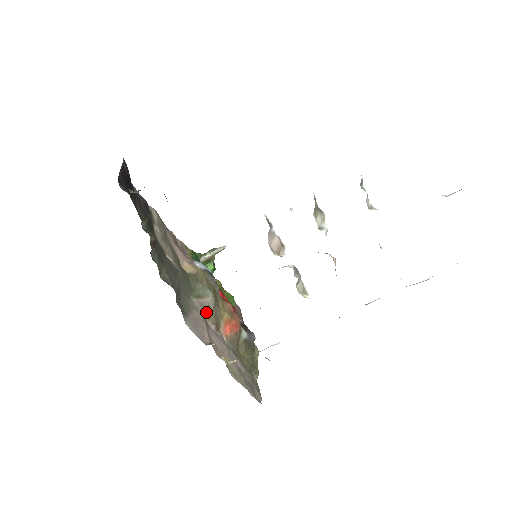
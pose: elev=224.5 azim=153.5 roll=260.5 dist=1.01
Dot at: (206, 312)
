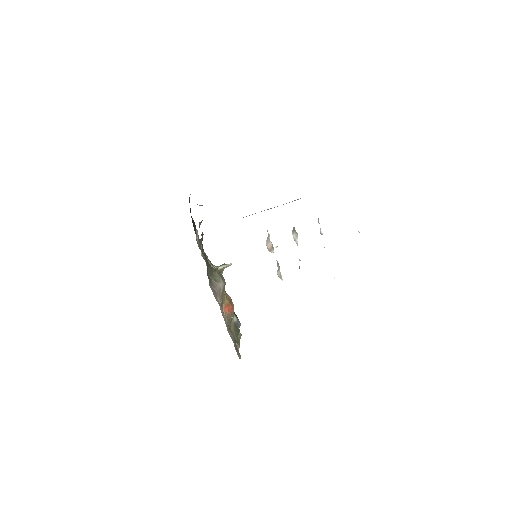
Dot at: (218, 291)
